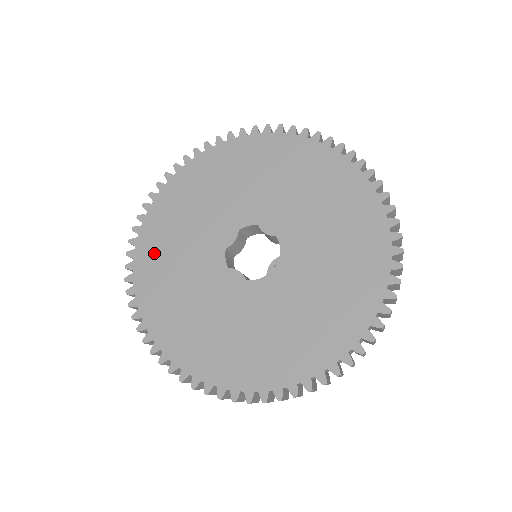
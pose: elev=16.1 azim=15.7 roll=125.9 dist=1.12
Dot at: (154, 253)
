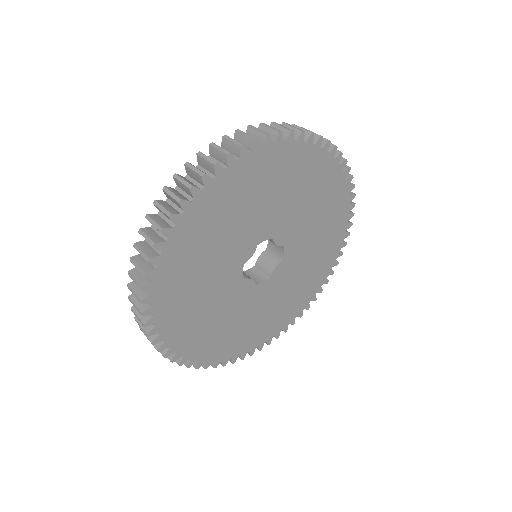
Dot at: (176, 282)
